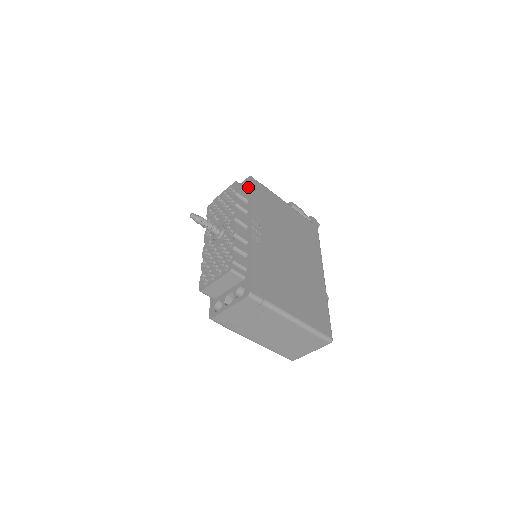
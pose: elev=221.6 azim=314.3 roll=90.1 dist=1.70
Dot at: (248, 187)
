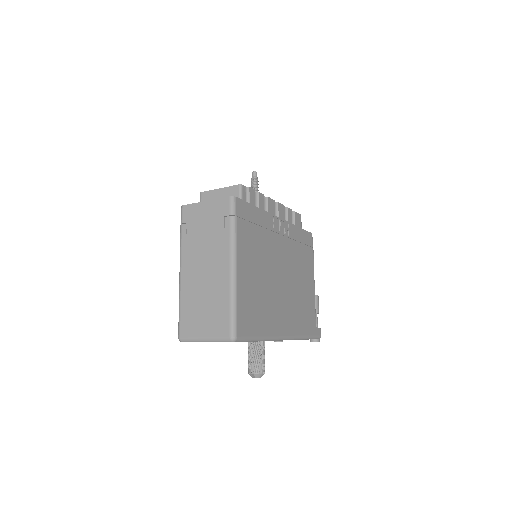
Dot at: occluded
